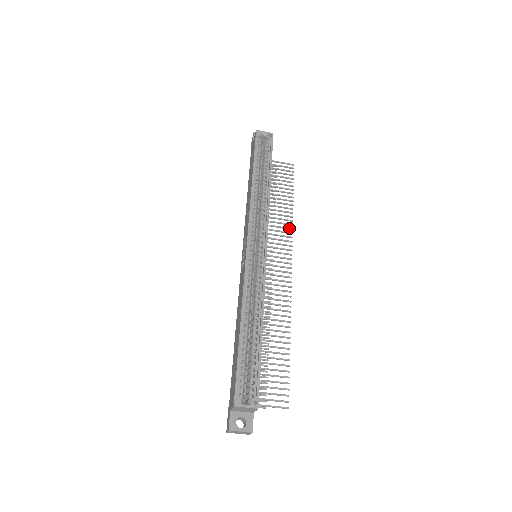
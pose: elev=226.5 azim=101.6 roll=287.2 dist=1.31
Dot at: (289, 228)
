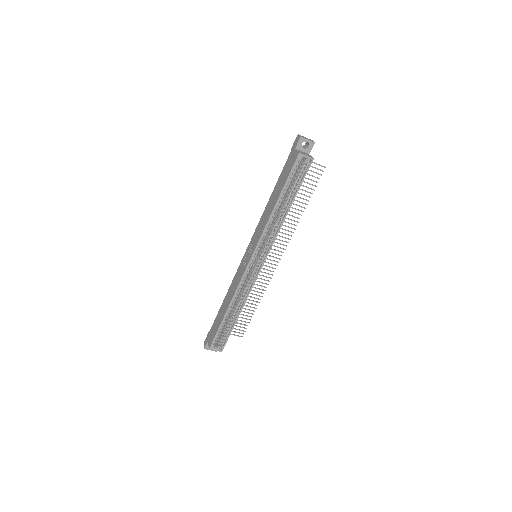
Dot at: (293, 228)
